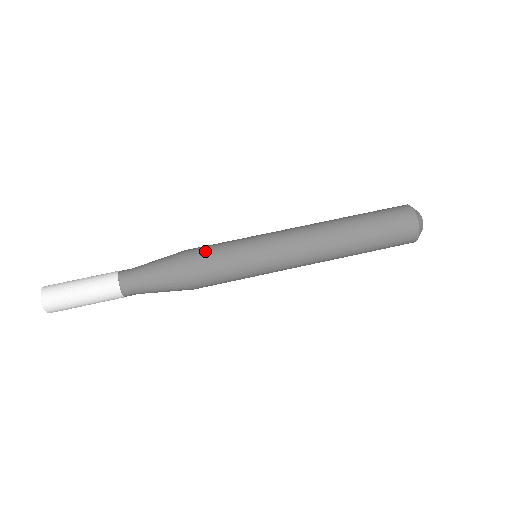
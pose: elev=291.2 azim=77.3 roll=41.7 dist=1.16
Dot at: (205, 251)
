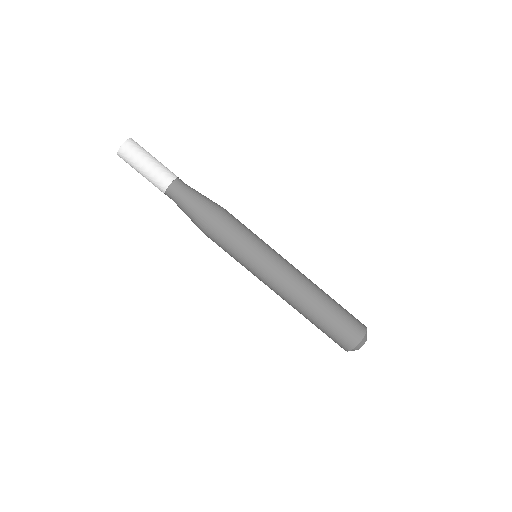
Dot at: (233, 222)
